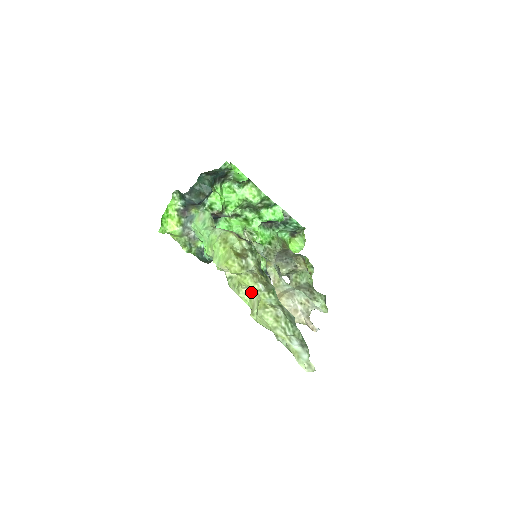
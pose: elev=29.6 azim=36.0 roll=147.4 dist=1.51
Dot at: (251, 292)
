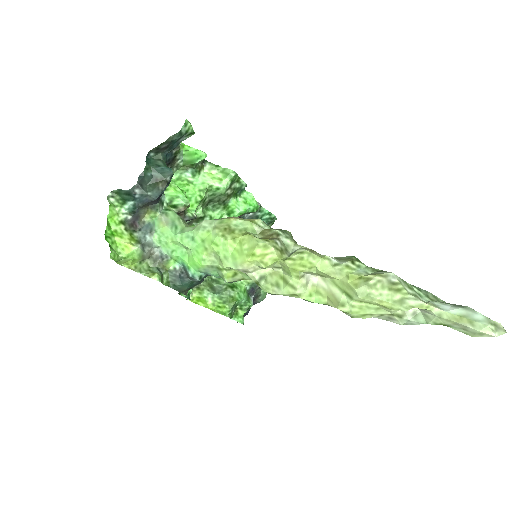
Dot at: (311, 281)
